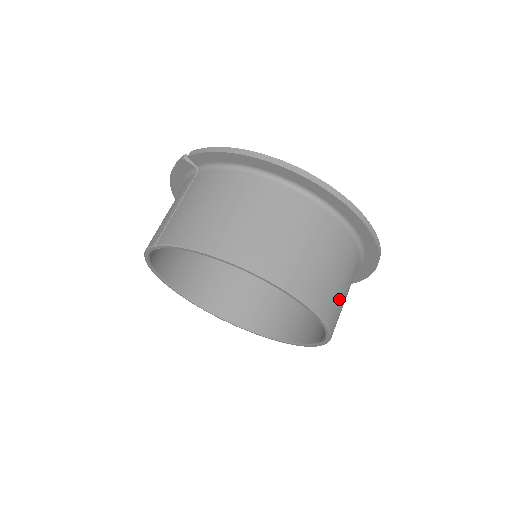
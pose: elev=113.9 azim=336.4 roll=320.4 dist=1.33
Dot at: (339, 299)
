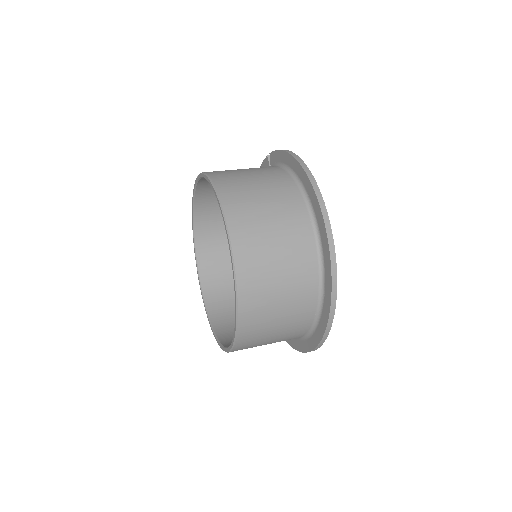
Dot at: (267, 299)
